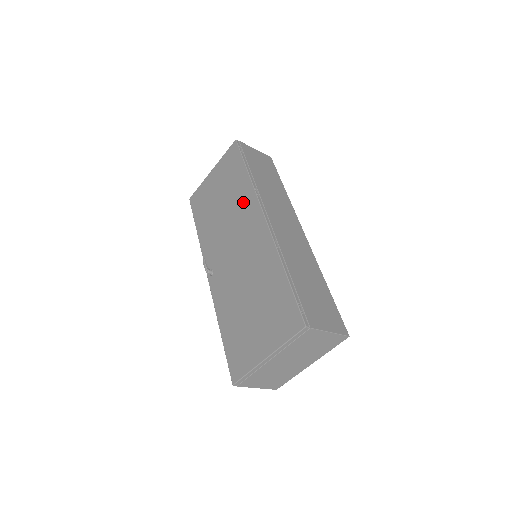
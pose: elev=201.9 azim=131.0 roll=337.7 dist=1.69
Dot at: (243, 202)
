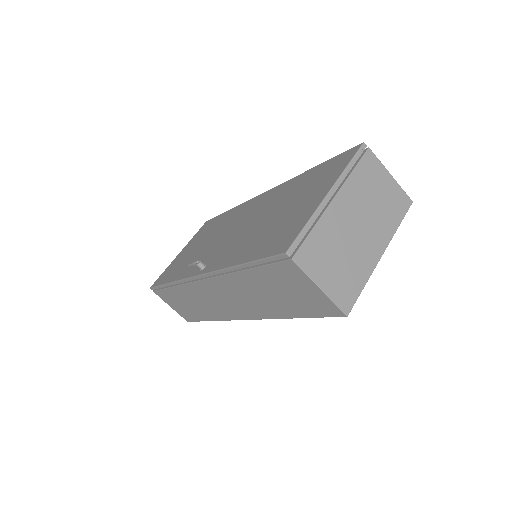
Dot at: (231, 216)
